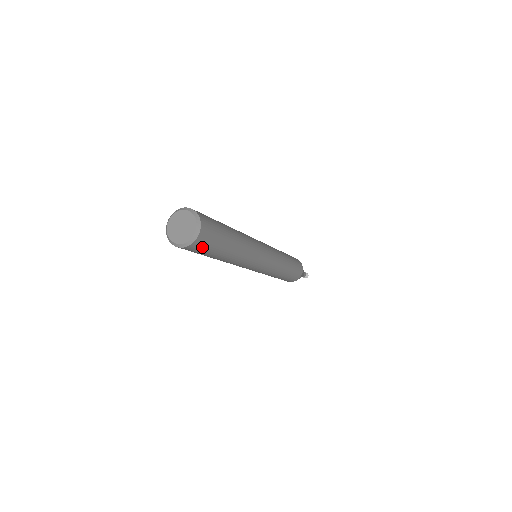
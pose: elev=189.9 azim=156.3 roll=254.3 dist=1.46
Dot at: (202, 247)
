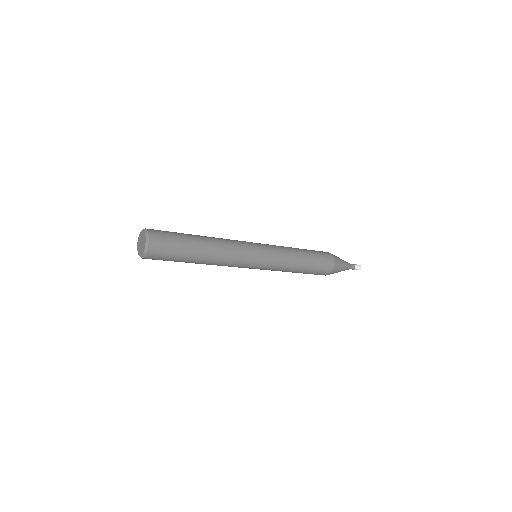
Dot at: (157, 259)
